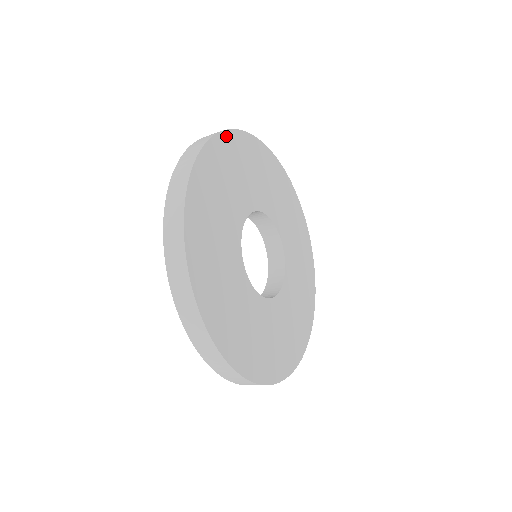
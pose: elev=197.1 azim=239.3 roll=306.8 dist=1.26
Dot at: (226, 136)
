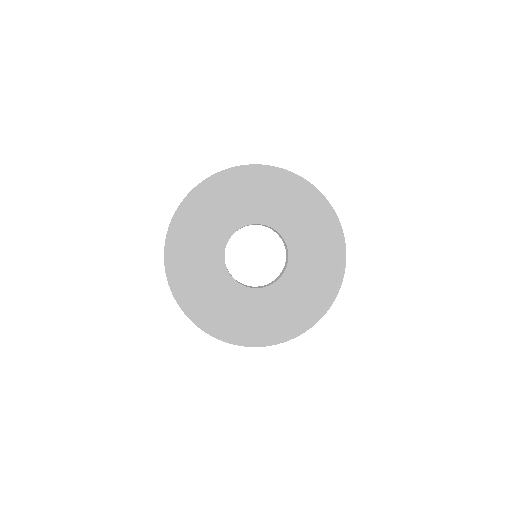
Dot at: (211, 181)
